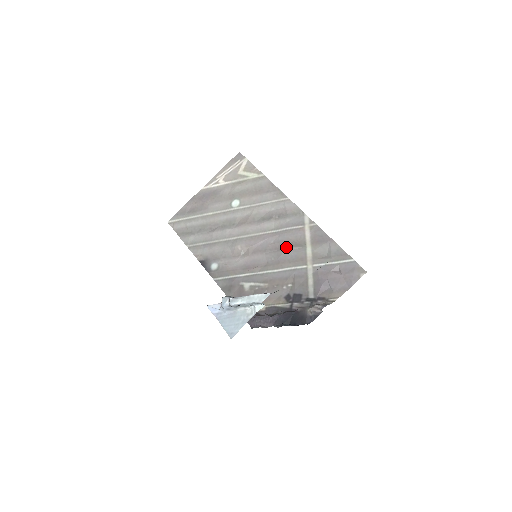
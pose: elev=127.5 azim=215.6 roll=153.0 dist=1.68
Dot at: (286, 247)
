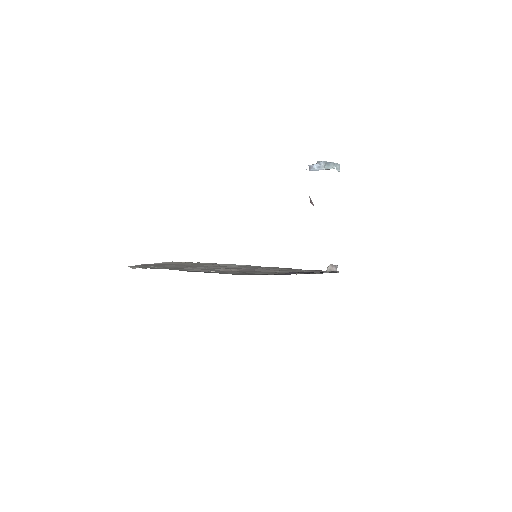
Dot at: occluded
